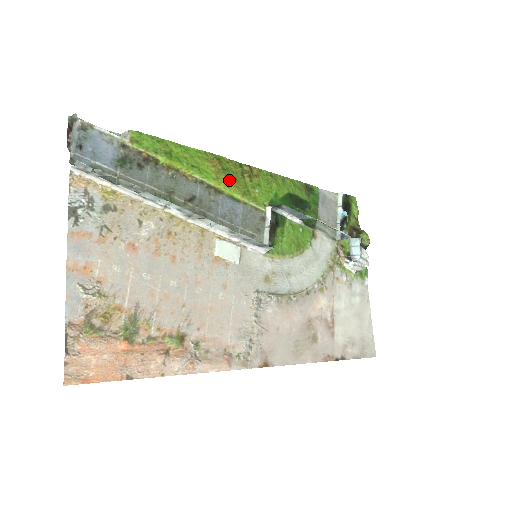
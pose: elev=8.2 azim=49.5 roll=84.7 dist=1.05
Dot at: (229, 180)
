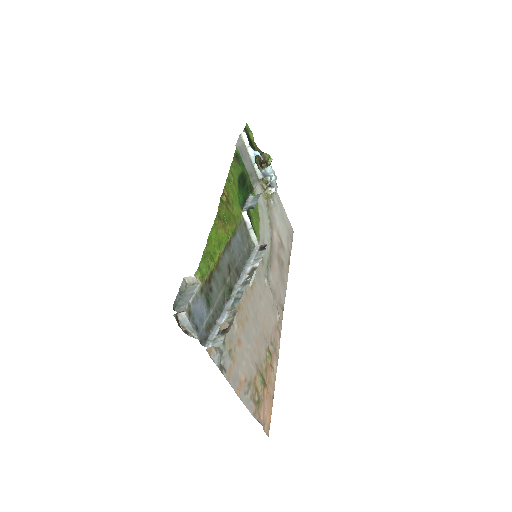
Dot at: (229, 225)
